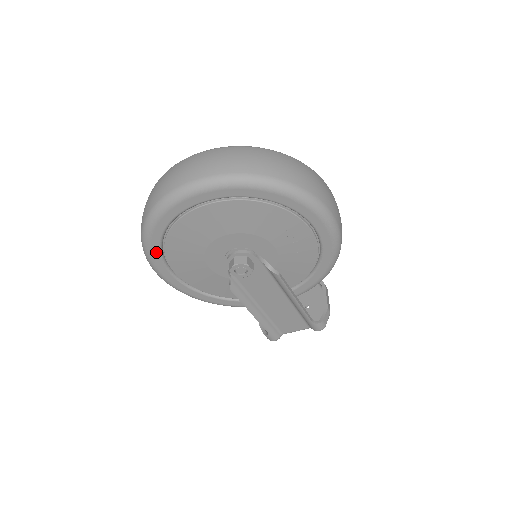
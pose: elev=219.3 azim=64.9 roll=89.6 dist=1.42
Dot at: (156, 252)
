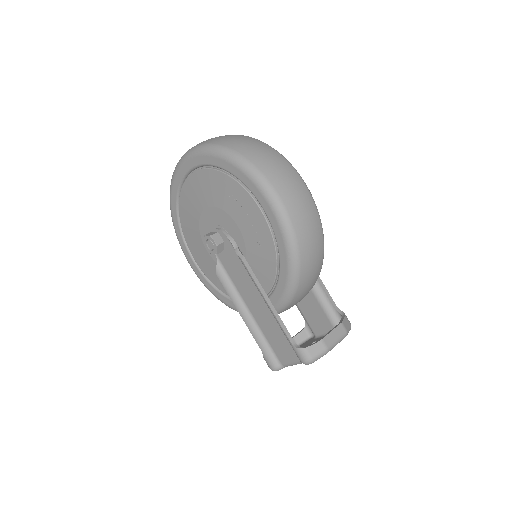
Dot at: (178, 231)
